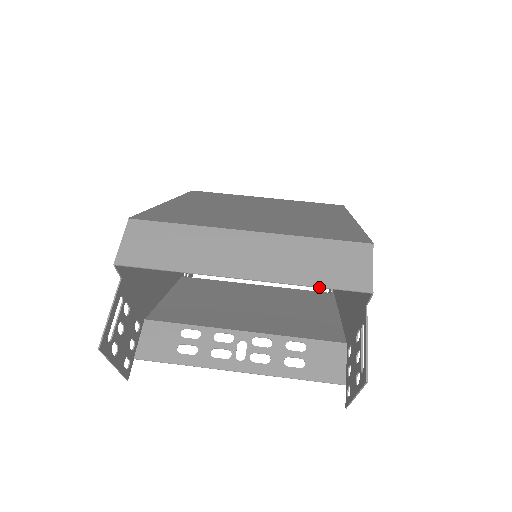
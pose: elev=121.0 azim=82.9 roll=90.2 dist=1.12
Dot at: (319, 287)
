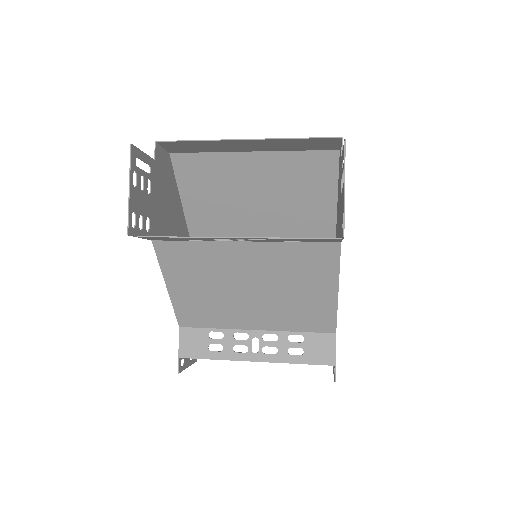
Dot at: (303, 138)
